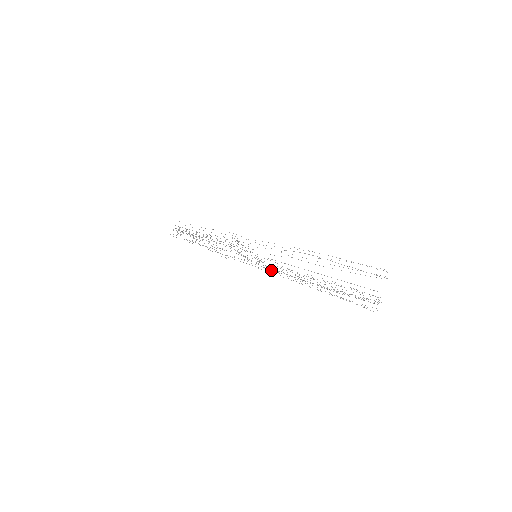
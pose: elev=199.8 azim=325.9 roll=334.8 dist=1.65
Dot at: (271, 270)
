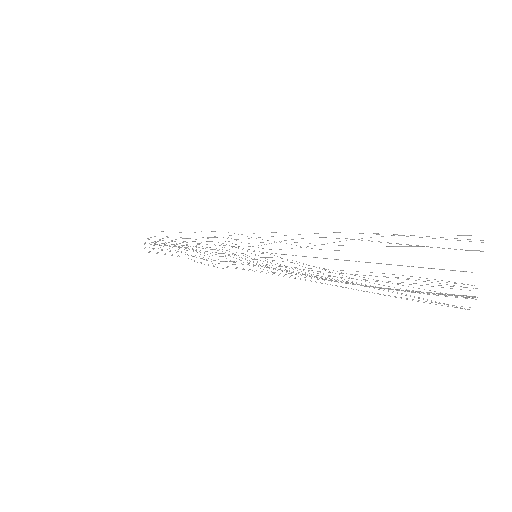
Dot at: occluded
